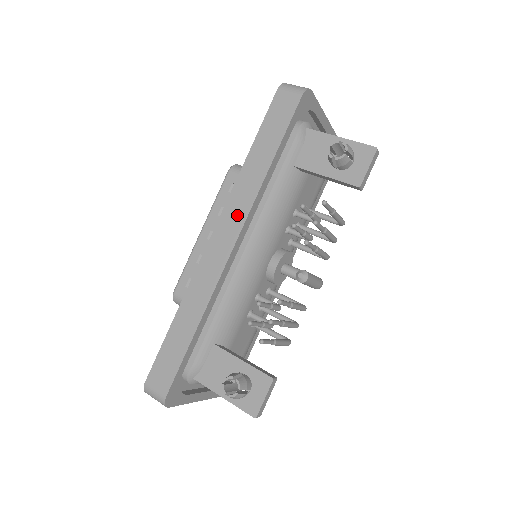
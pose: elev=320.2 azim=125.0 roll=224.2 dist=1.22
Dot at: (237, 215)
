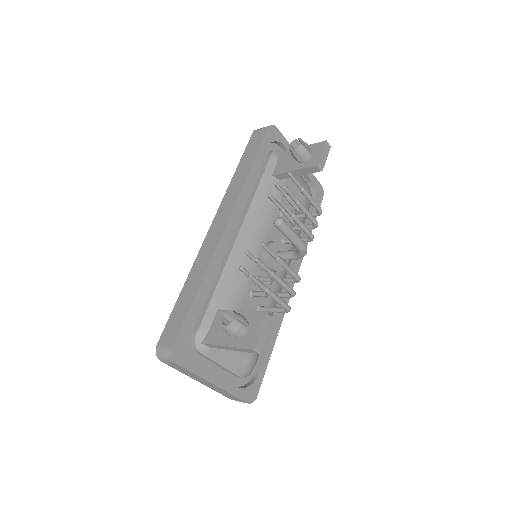
Dot at: (229, 205)
